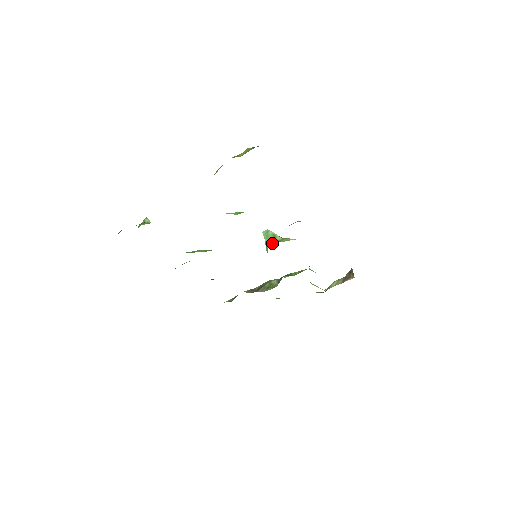
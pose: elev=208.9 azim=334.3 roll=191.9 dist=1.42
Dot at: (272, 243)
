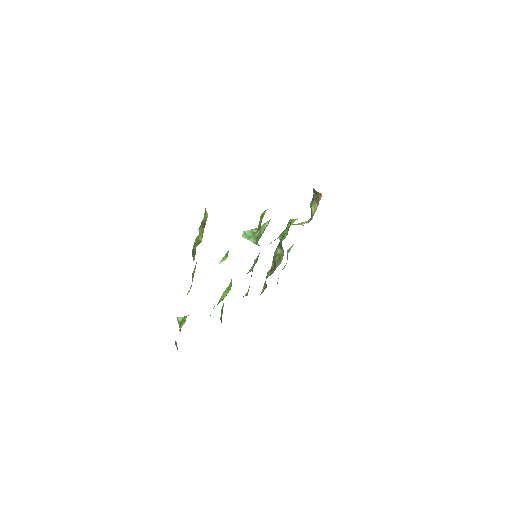
Dot at: (257, 239)
